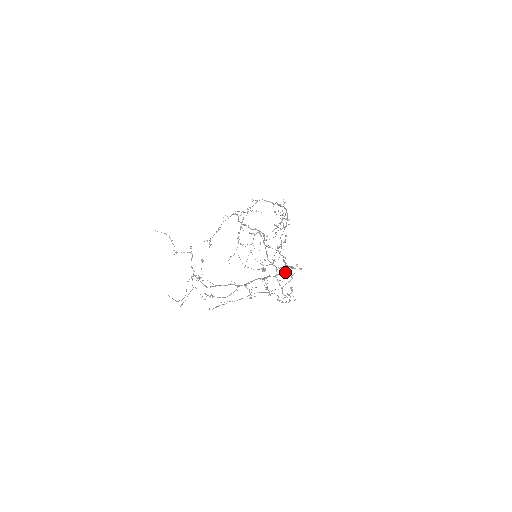
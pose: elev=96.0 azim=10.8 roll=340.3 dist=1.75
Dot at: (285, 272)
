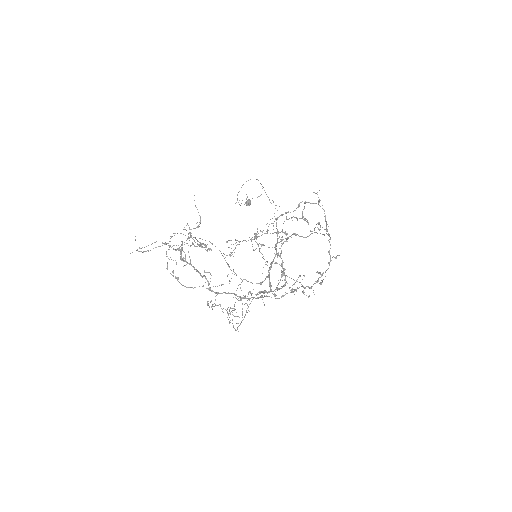
Dot at: (261, 297)
